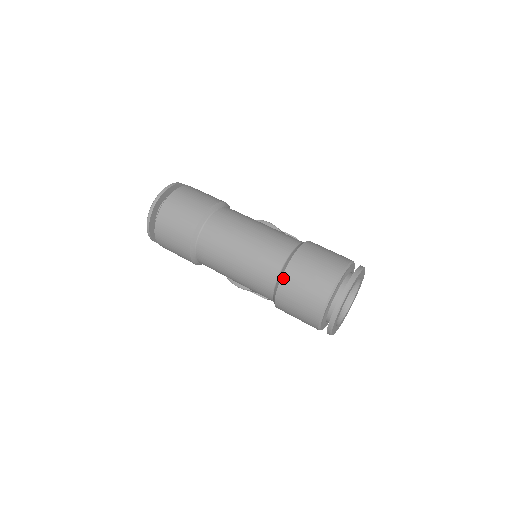
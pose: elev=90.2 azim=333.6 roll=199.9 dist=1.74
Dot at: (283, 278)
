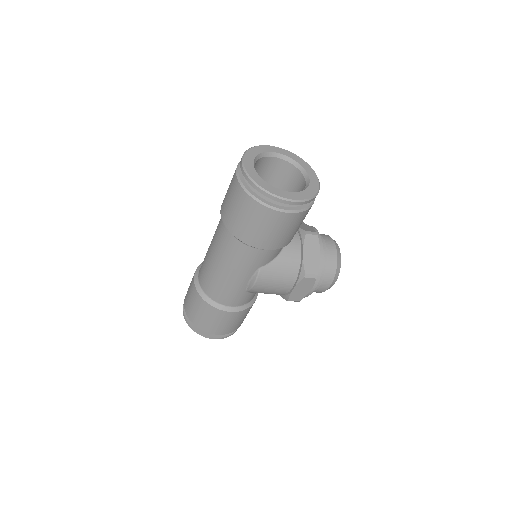
Dot at: (223, 219)
